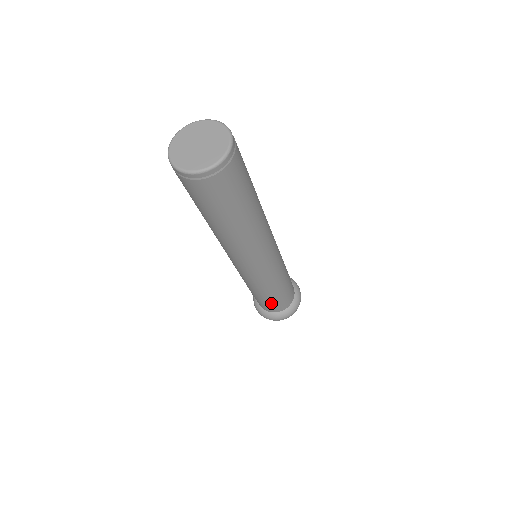
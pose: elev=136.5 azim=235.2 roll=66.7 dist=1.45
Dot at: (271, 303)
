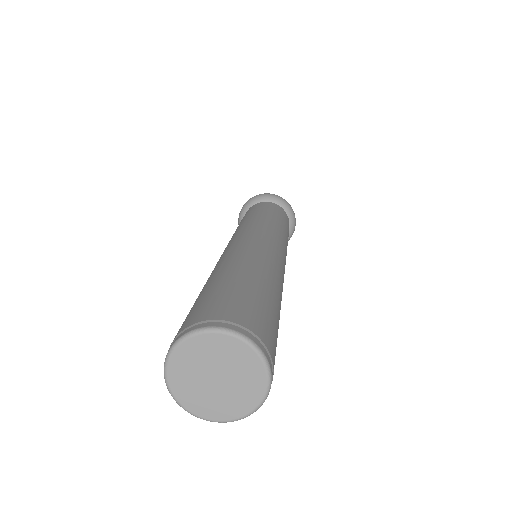
Dot at: occluded
